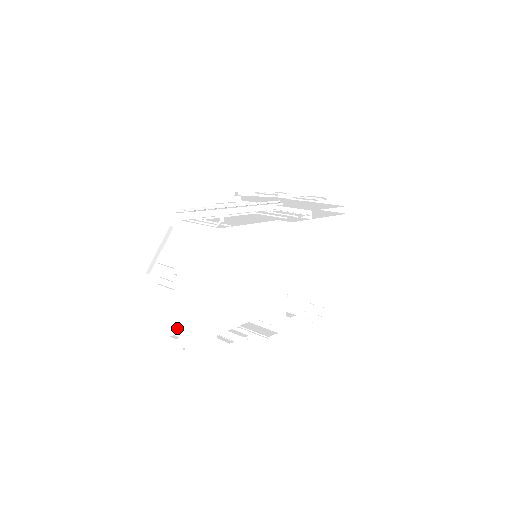
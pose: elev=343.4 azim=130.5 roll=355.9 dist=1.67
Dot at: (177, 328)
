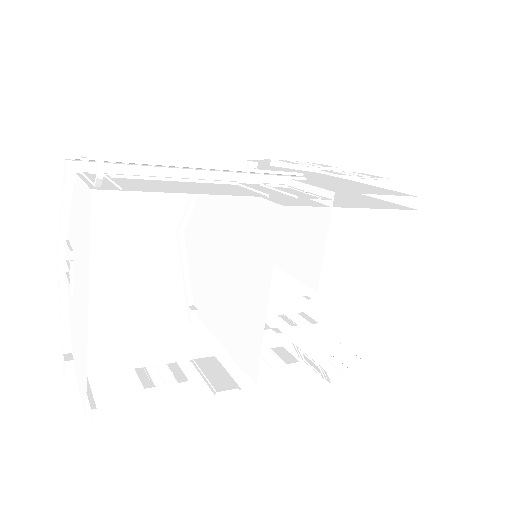
Dot at: (73, 344)
